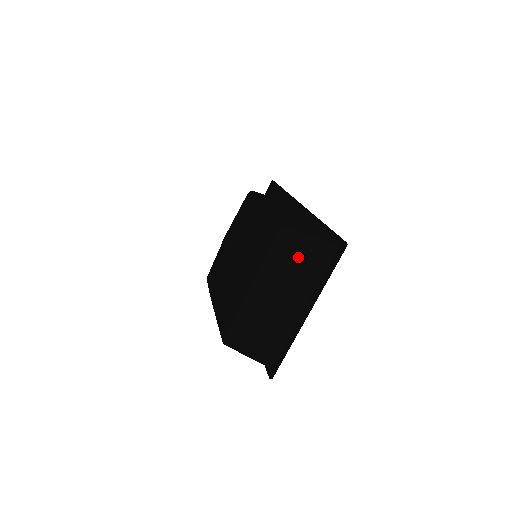
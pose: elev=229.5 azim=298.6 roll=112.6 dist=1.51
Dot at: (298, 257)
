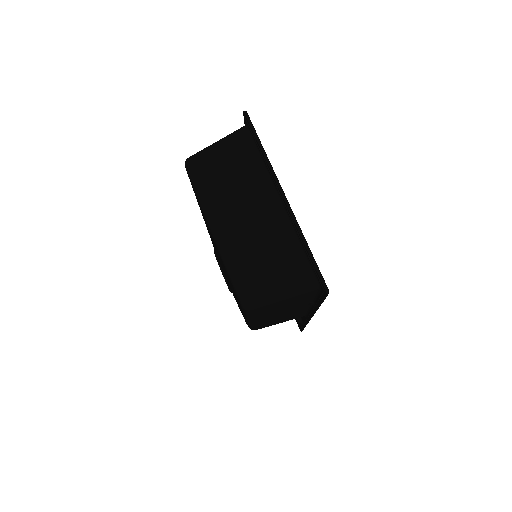
Dot at: (221, 165)
